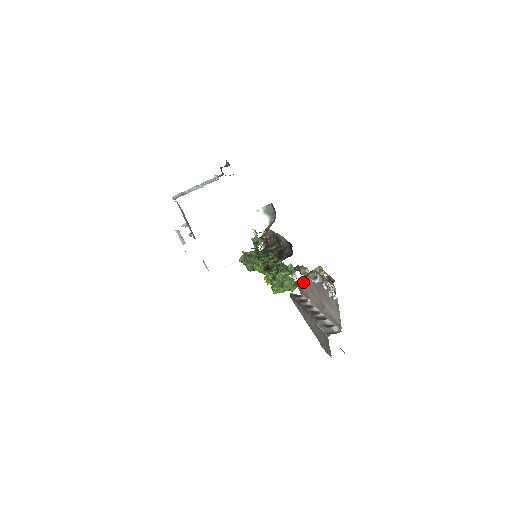
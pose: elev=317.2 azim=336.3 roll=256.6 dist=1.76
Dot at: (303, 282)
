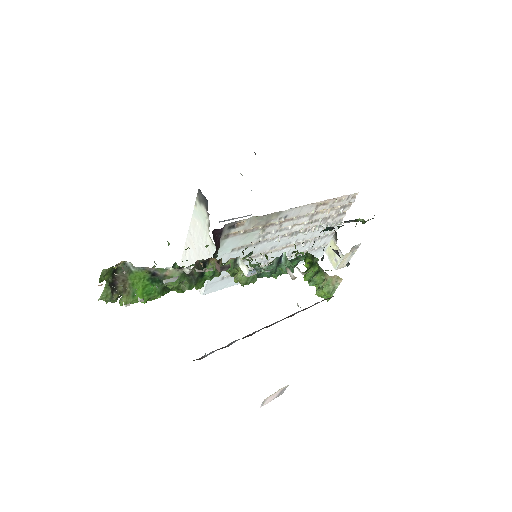
Dot at: occluded
